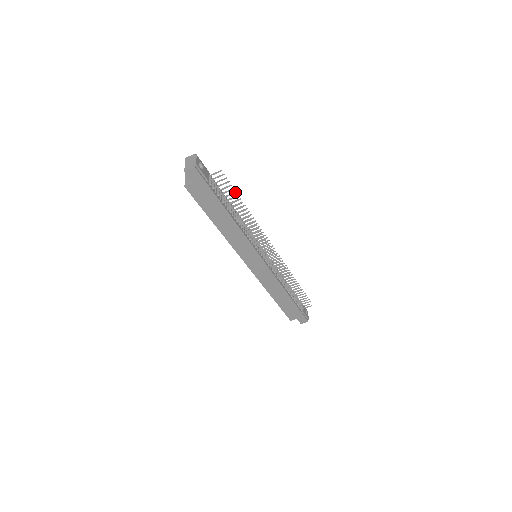
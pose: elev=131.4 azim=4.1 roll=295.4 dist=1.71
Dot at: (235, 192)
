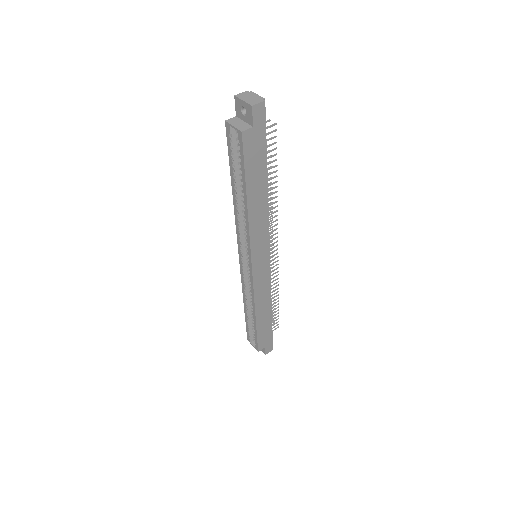
Dot at: occluded
